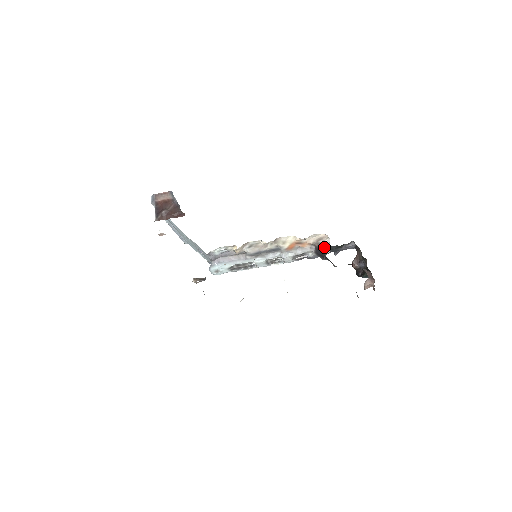
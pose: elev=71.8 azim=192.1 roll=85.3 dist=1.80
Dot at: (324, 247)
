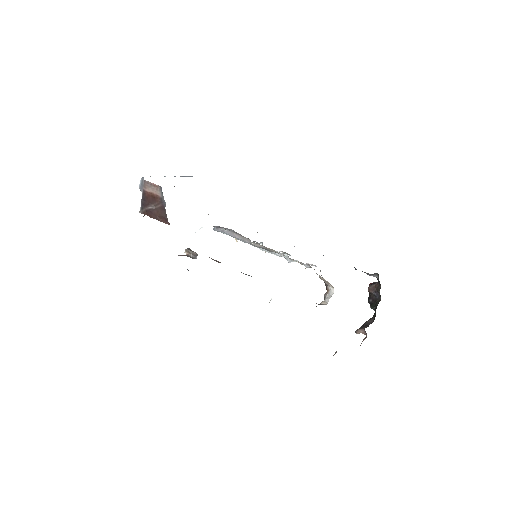
Dot at: (327, 290)
